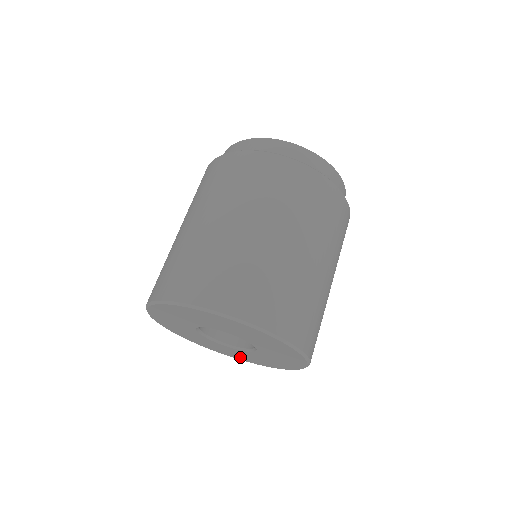
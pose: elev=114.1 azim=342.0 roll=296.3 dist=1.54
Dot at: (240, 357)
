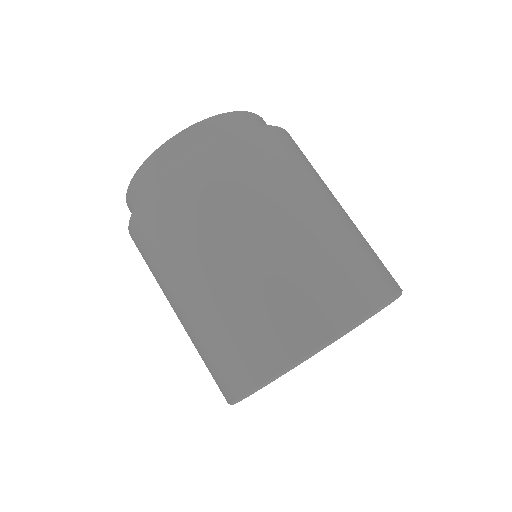
Dot at: occluded
